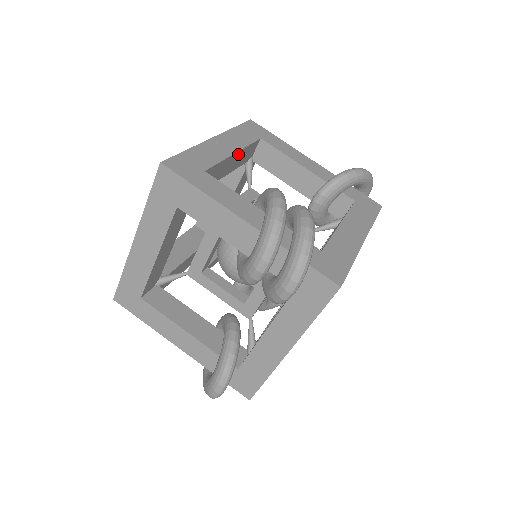
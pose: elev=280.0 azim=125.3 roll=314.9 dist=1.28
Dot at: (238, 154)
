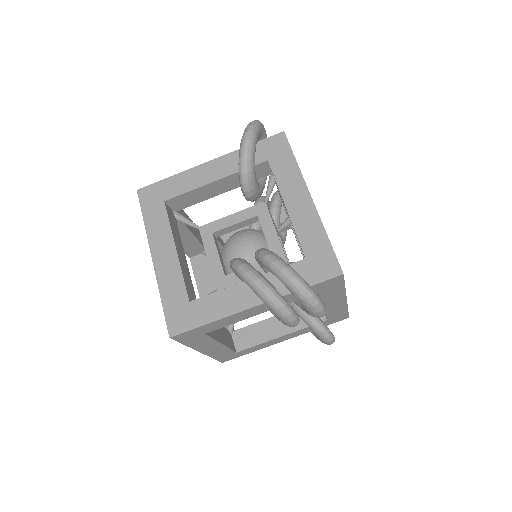
Dot at: (175, 243)
